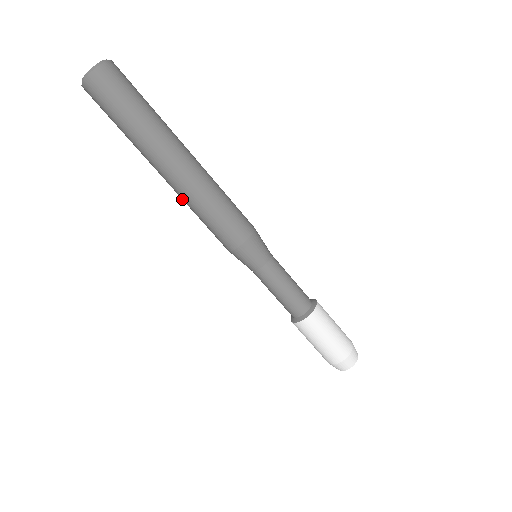
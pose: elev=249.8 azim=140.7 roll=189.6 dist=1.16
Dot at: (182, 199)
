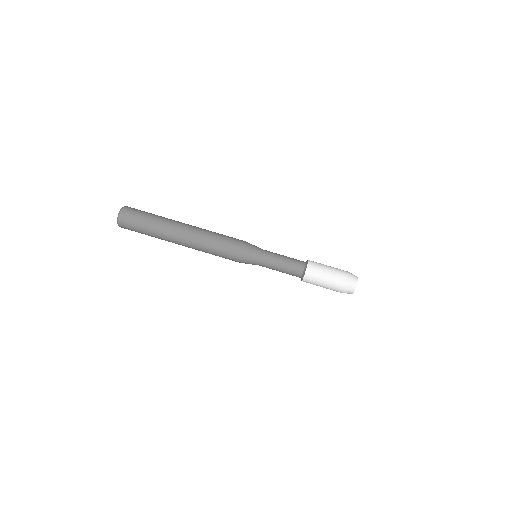
Dot at: (197, 247)
